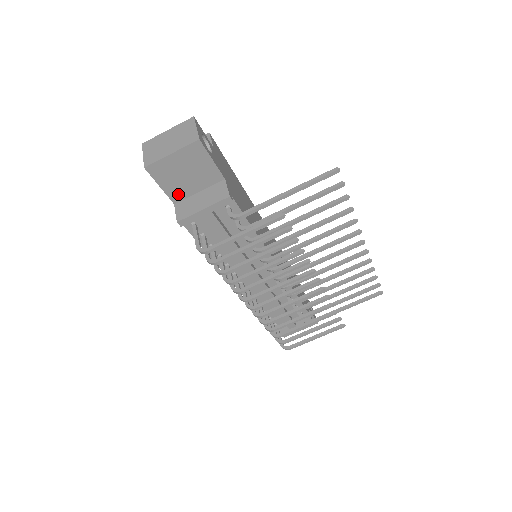
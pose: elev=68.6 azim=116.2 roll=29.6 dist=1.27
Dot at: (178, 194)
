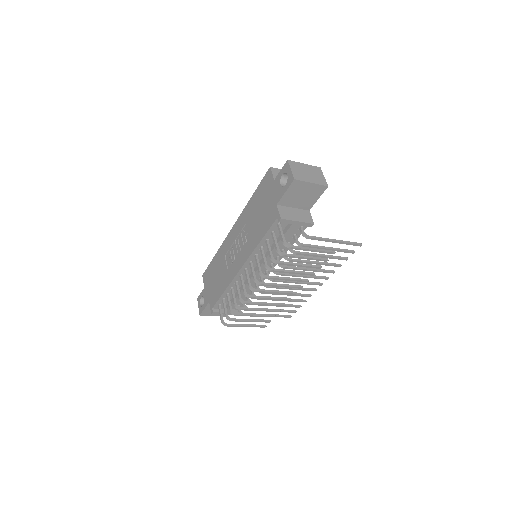
Dot at: (285, 201)
